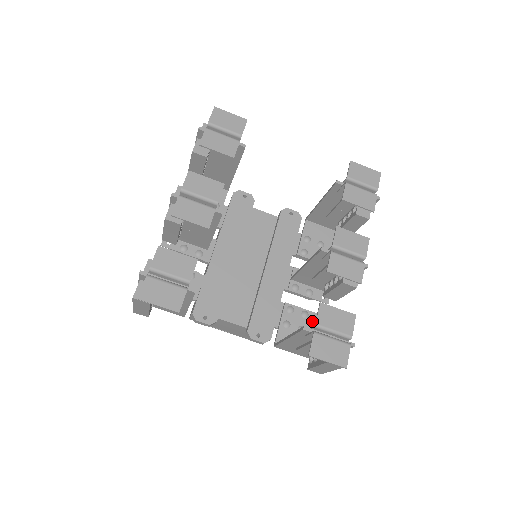
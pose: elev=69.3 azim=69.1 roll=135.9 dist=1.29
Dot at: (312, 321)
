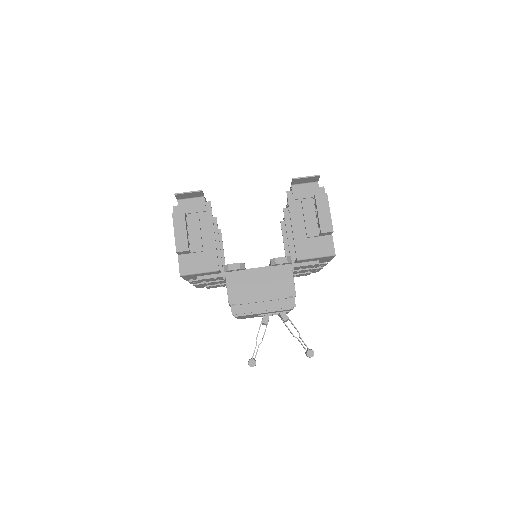
Dot at: occluded
